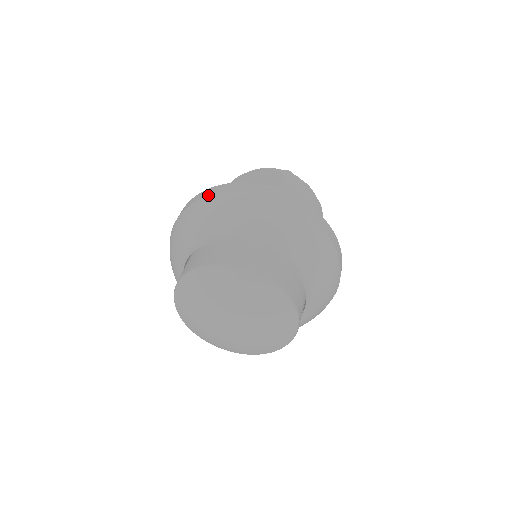
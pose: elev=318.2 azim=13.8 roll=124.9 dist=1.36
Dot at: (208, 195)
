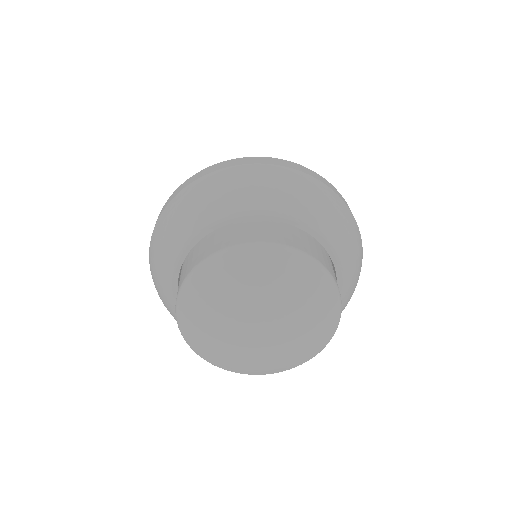
Dot at: (167, 203)
